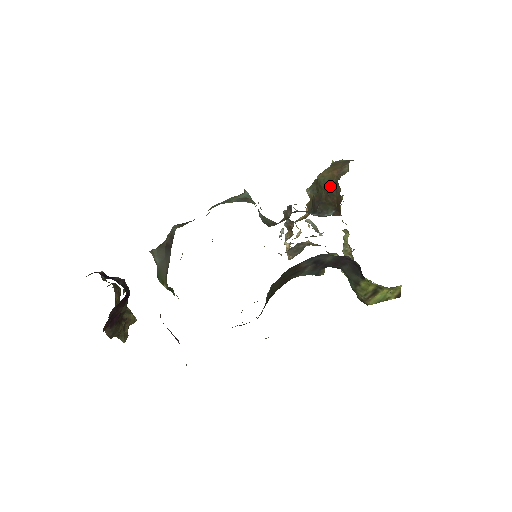
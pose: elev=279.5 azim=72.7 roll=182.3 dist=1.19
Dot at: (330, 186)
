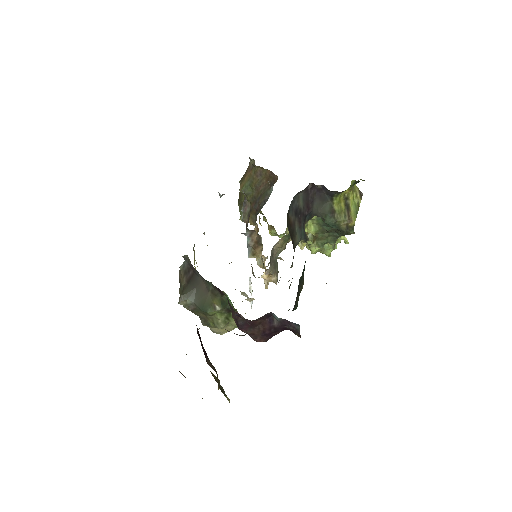
Dot at: (254, 180)
